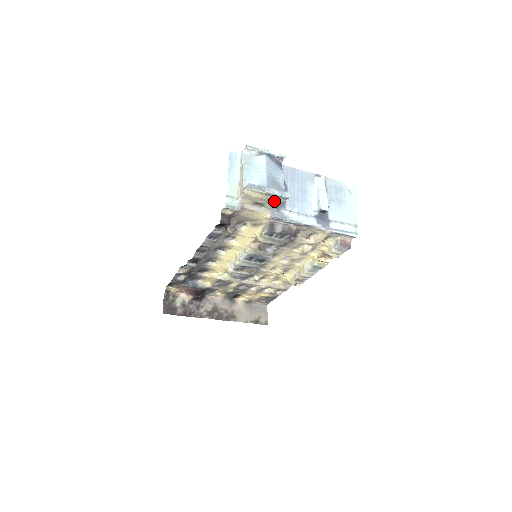
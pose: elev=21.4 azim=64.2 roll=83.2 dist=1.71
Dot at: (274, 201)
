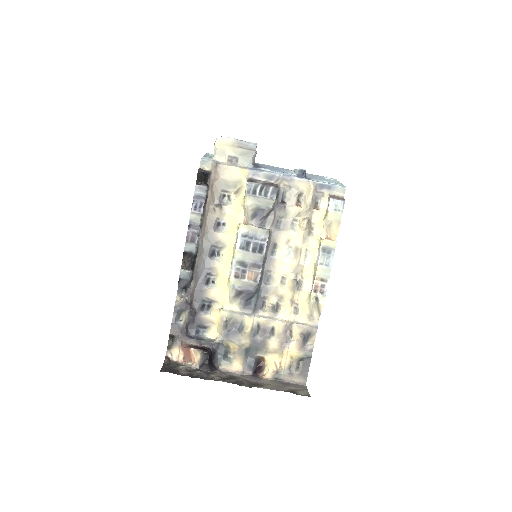
Dot at: (245, 150)
